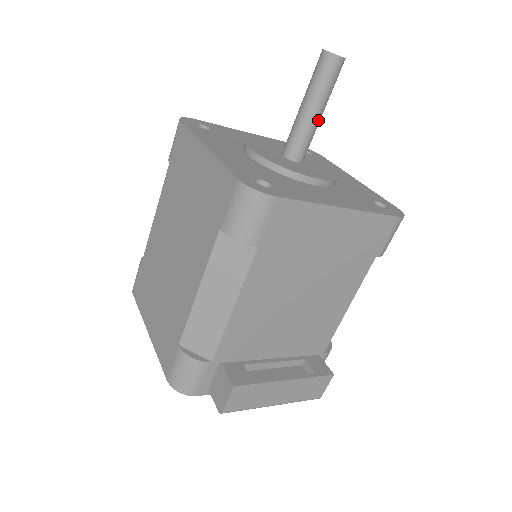
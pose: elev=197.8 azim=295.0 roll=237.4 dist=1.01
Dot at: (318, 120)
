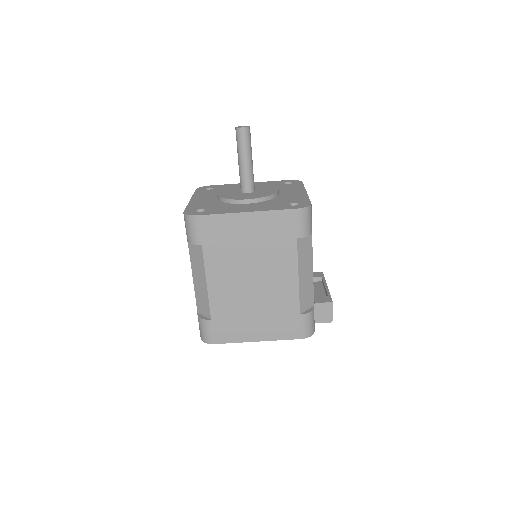
Dot at: (252, 163)
